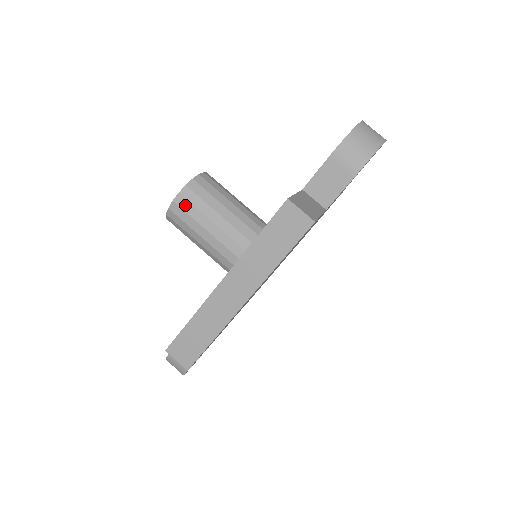
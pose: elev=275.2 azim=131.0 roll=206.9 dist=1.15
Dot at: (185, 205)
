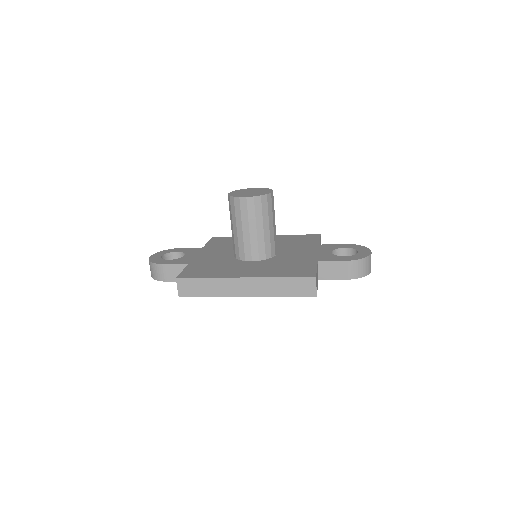
Dot at: (251, 206)
